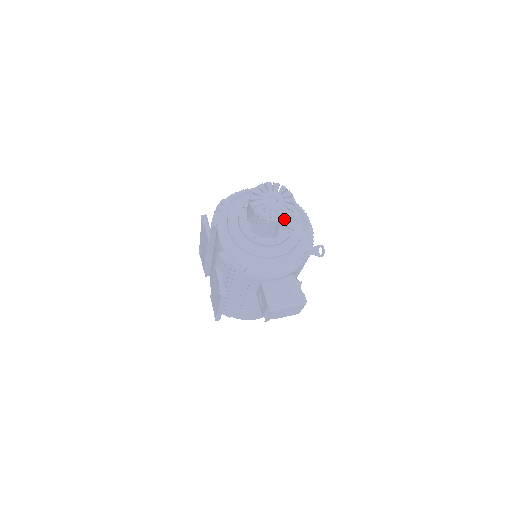
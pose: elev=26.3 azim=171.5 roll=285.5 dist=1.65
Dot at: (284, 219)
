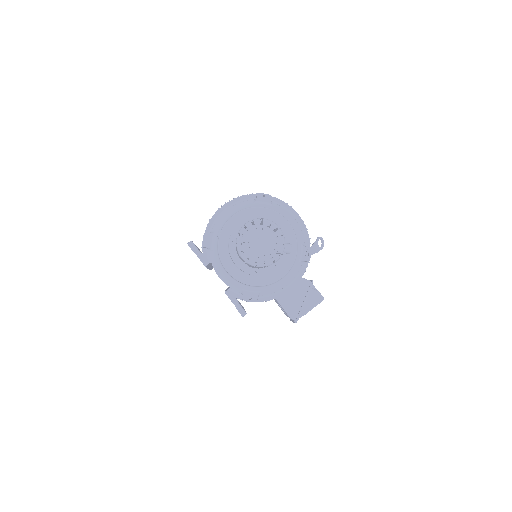
Dot at: (279, 258)
